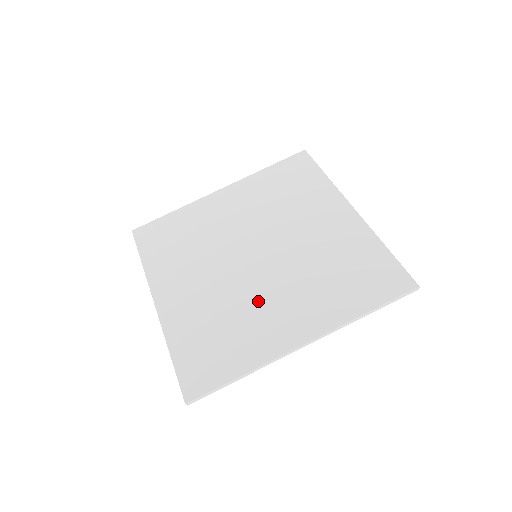
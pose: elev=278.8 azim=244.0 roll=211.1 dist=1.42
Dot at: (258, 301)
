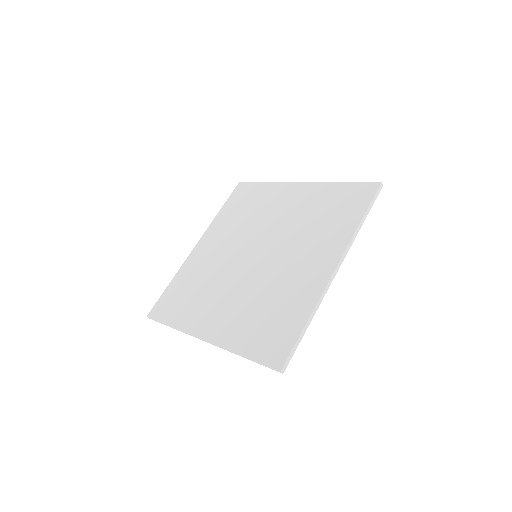
Dot at: (280, 275)
